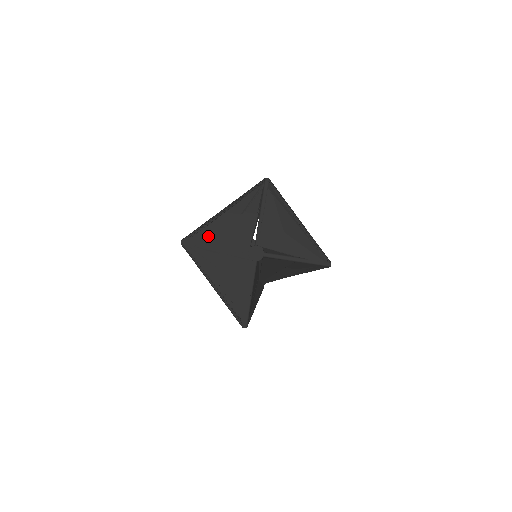
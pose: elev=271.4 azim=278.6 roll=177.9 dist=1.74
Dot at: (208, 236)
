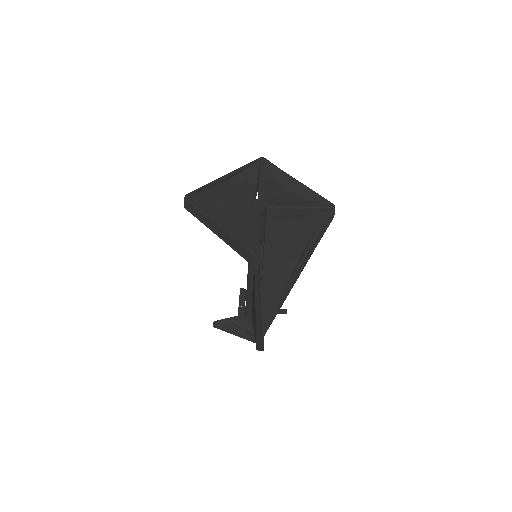
Dot at: (211, 194)
